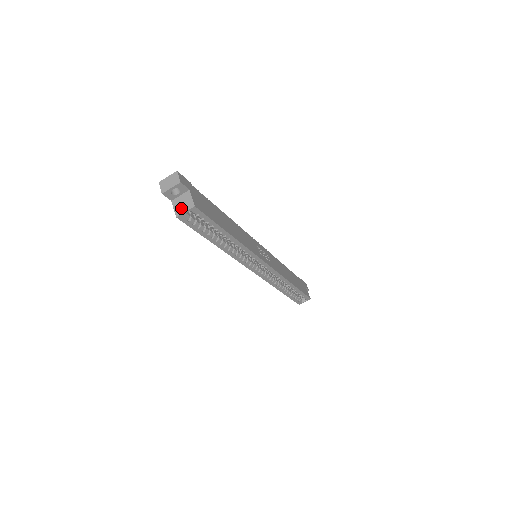
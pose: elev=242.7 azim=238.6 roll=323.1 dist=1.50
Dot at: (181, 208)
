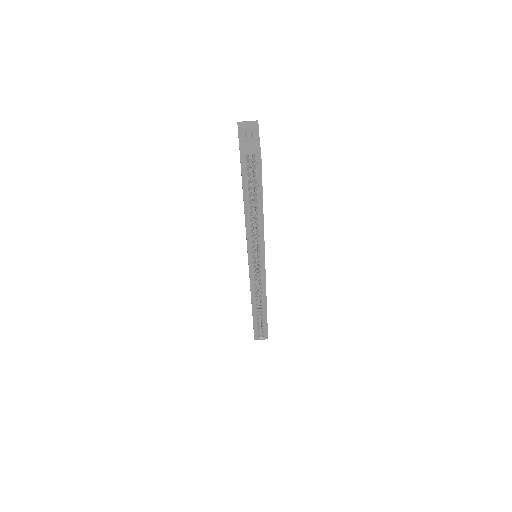
Dot at: (247, 149)
